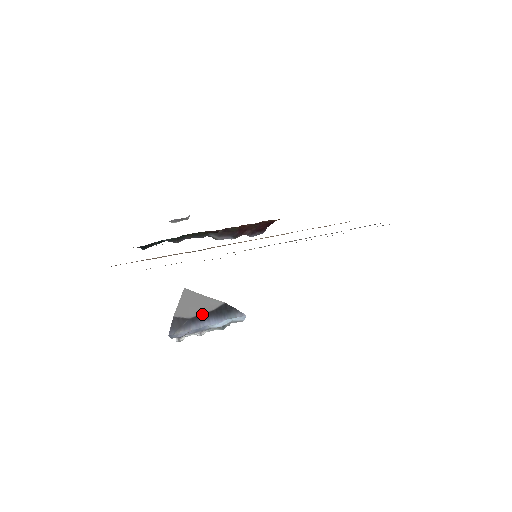
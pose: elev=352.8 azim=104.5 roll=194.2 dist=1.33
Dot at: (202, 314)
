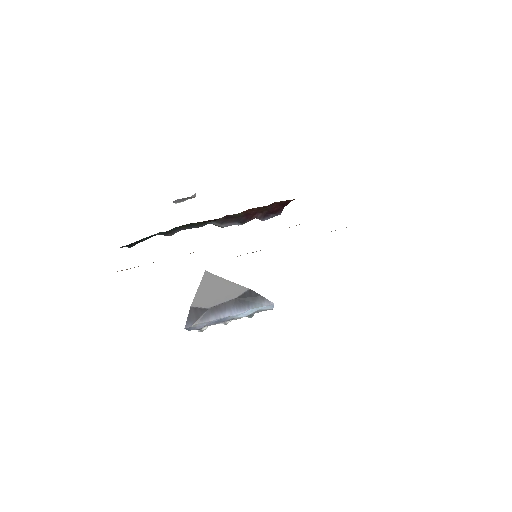
Dot at: (222, 303)
